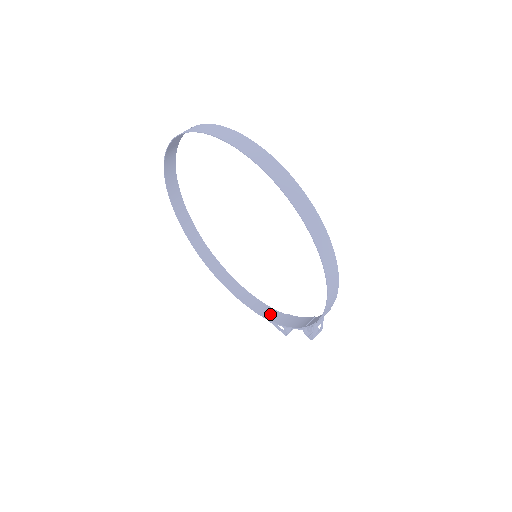
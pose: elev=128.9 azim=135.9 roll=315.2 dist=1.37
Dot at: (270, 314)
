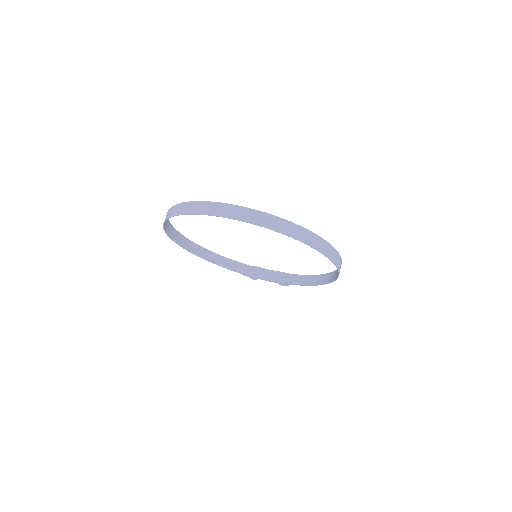
Dot at: (239, 268)
